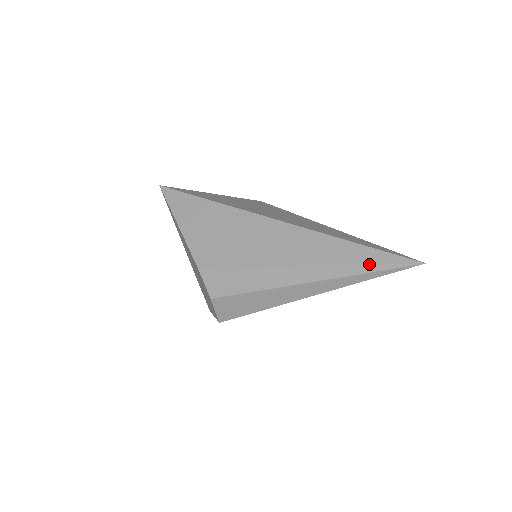
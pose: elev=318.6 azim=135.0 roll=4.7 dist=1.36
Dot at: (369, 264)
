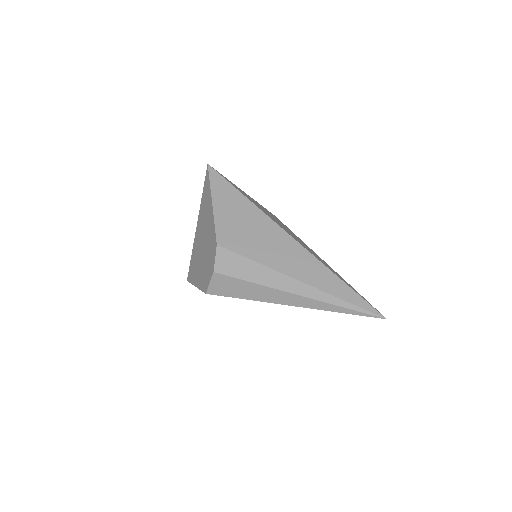
Dot at: (348, 302)
